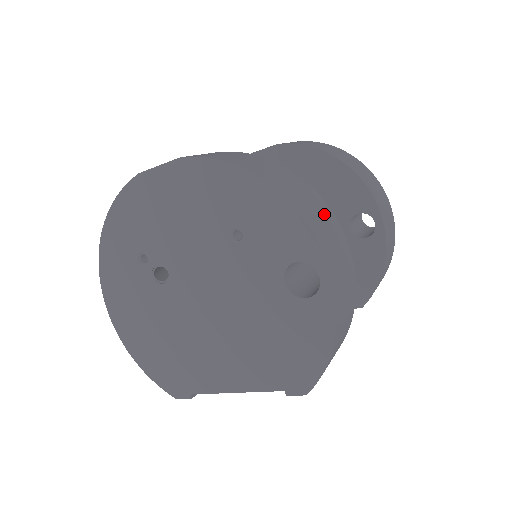
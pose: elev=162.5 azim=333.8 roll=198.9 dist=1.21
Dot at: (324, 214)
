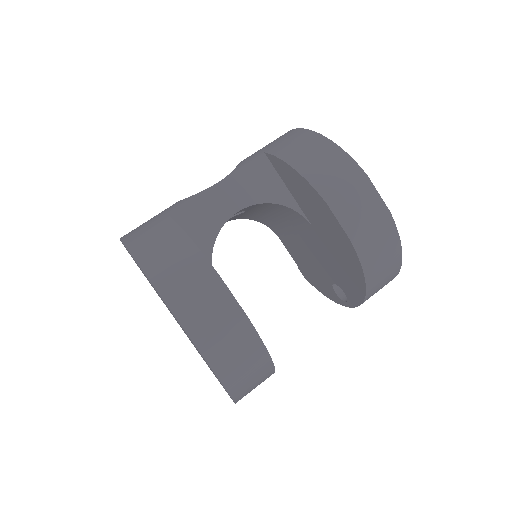
Dot at: occluded
